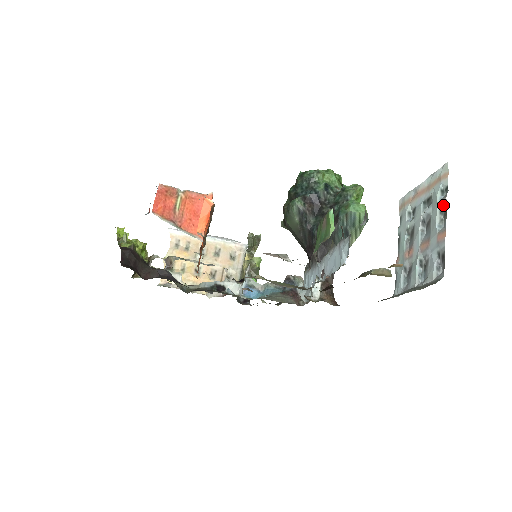
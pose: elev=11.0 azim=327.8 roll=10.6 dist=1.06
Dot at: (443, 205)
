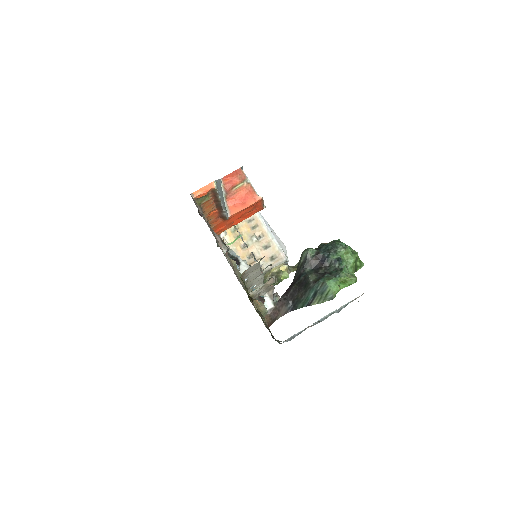
Dot at: occluded
